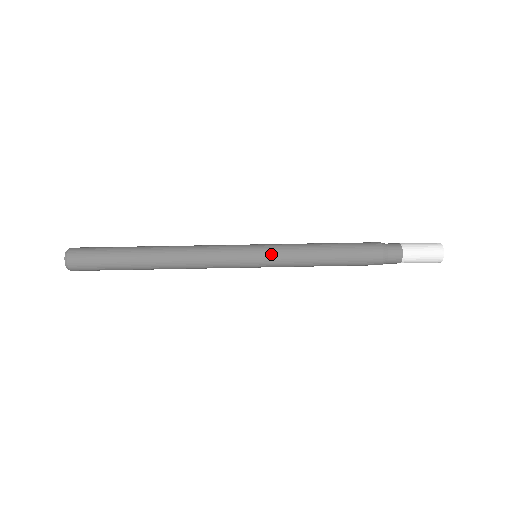
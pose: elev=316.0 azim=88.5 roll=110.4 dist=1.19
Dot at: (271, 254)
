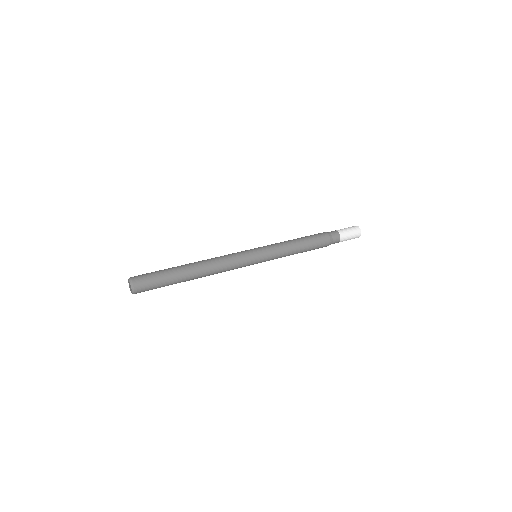
Dot at: (264, 247)
